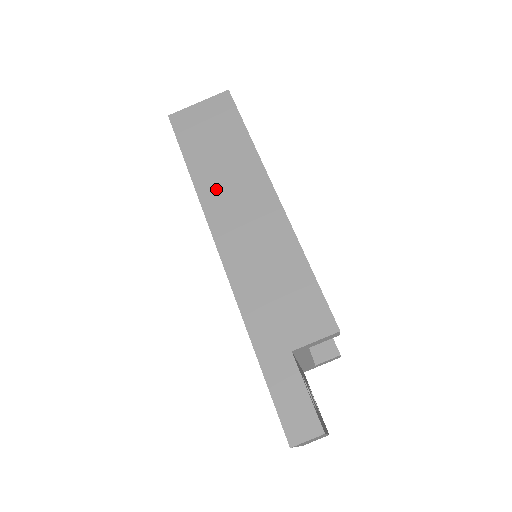
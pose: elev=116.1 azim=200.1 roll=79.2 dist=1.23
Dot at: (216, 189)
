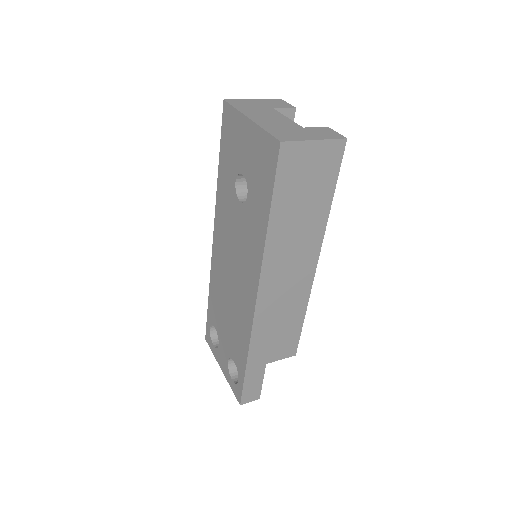
Dot at: (281, 248)
